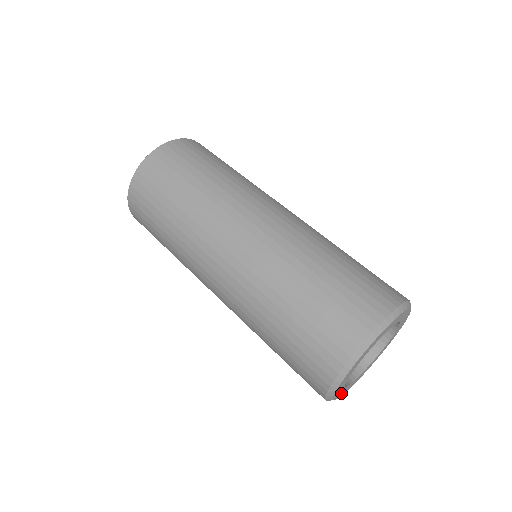
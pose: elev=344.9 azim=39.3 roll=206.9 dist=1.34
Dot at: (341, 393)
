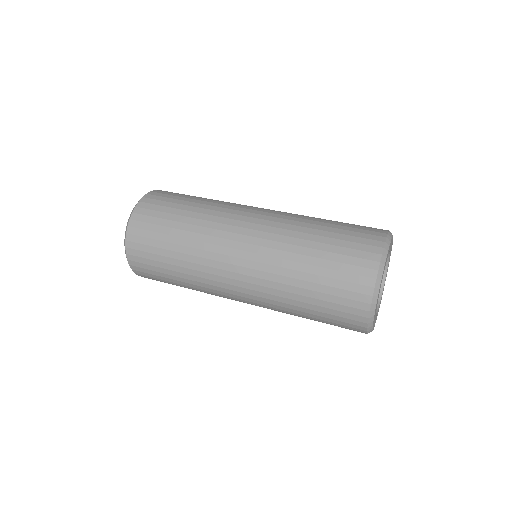
Dot at: occluded
